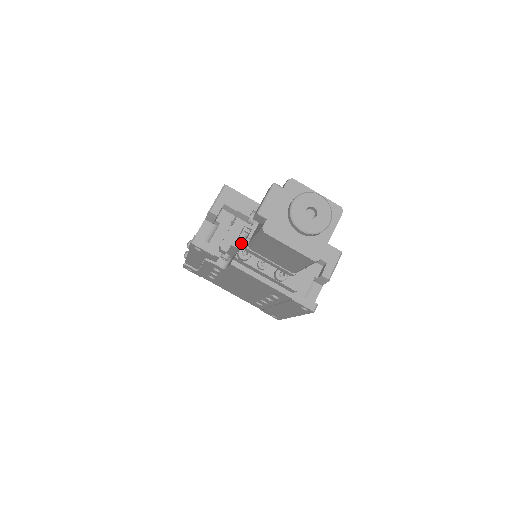
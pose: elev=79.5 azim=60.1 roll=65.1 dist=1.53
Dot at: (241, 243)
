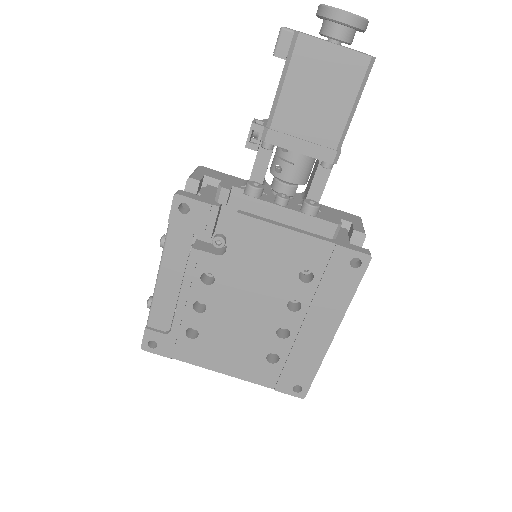
Dot at: (253, 143)
